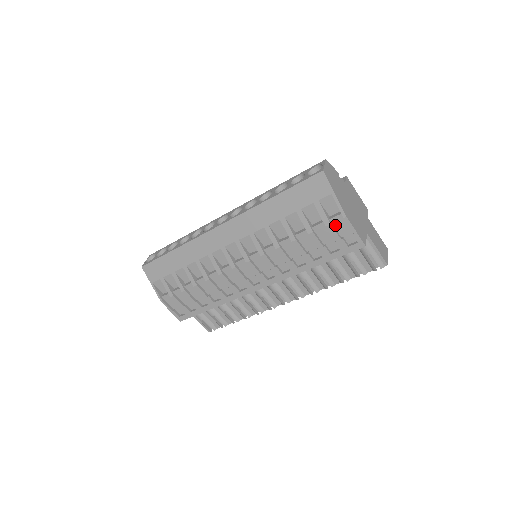
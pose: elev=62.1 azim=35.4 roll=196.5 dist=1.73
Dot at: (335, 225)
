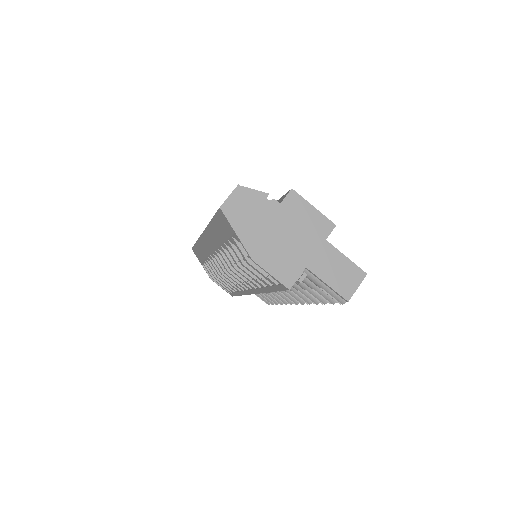
Dot at: occluded
